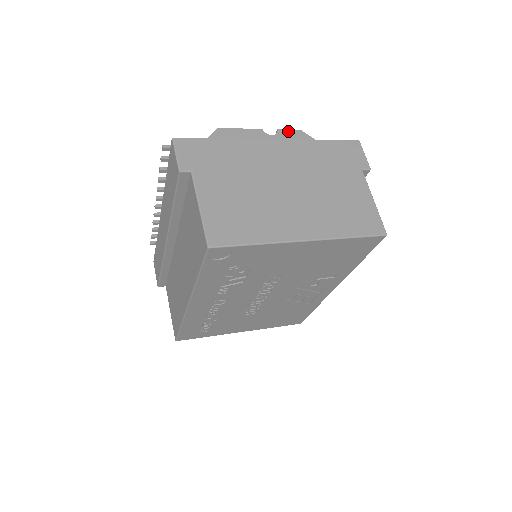
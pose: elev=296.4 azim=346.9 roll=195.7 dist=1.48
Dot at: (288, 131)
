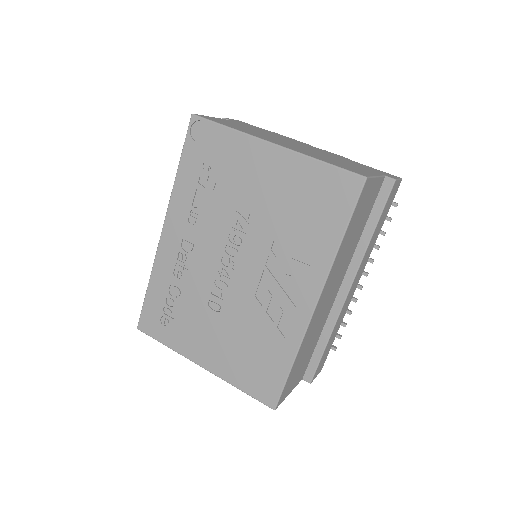
Dot at: (333, 153)
